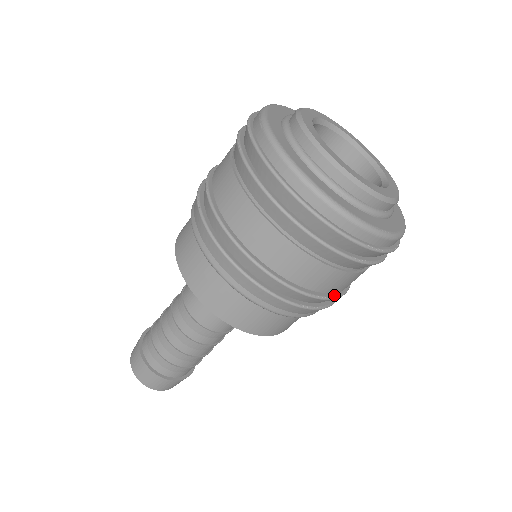
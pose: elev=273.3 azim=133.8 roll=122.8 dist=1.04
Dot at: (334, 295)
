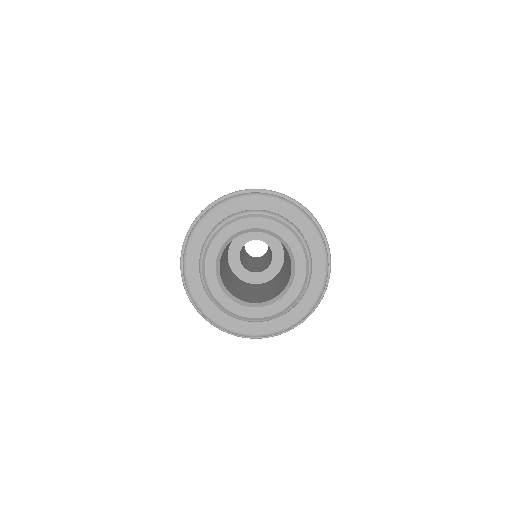
Dot at: occluded
